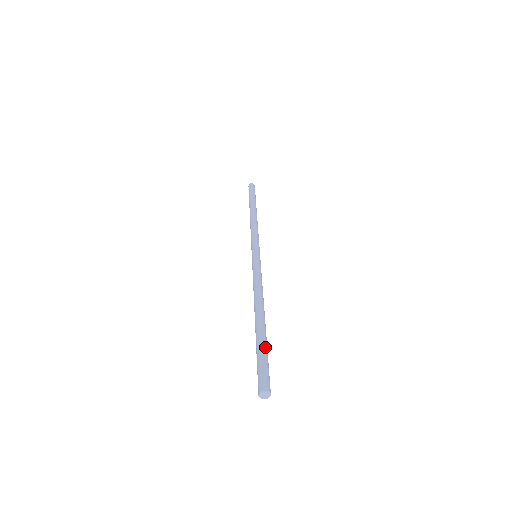
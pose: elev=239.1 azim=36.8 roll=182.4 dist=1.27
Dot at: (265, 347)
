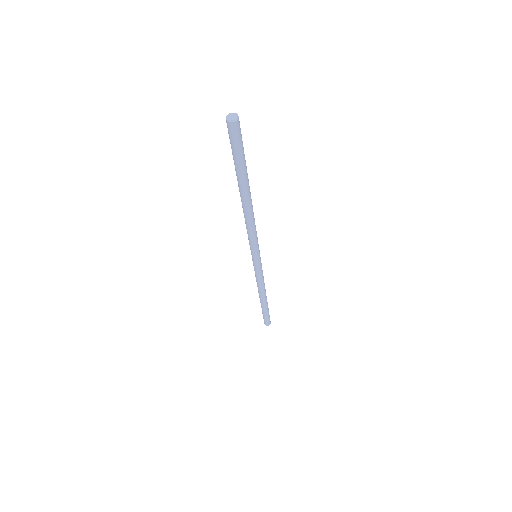
Dot at: occluded
